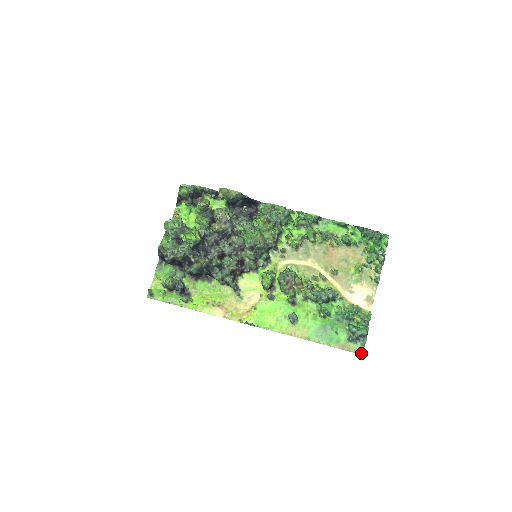
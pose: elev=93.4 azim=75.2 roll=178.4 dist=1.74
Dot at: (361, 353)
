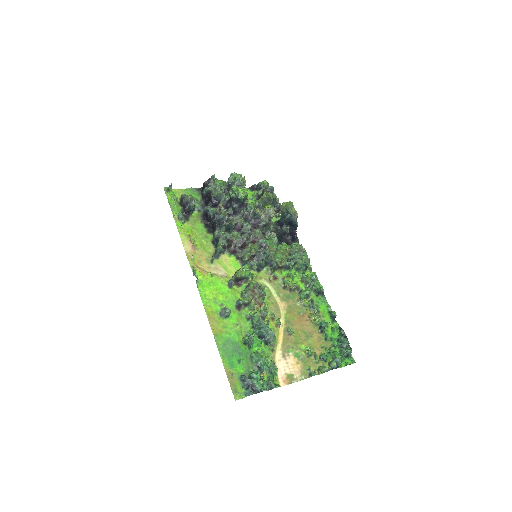
Dot at: (236, 398)
